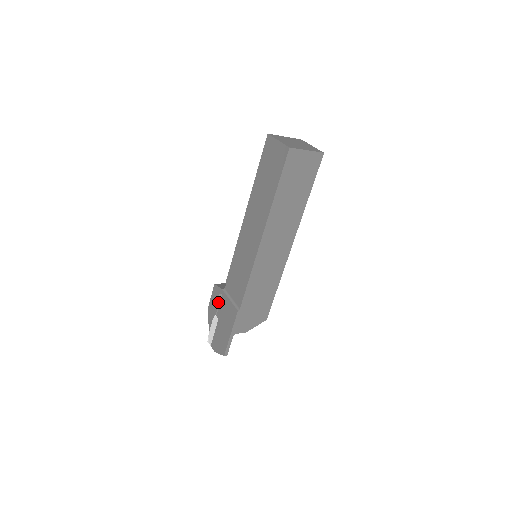
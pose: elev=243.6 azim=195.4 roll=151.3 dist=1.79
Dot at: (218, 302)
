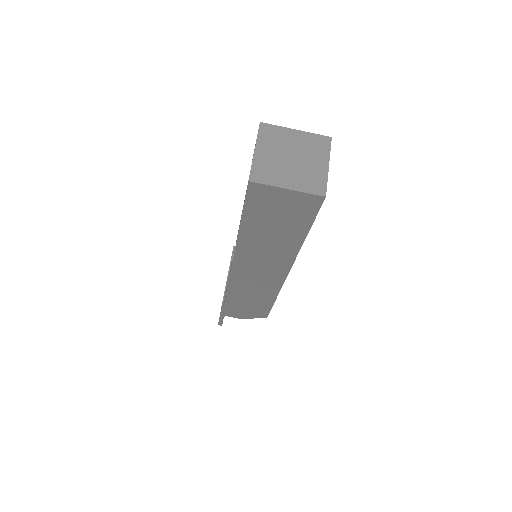
Dot at: occluded
